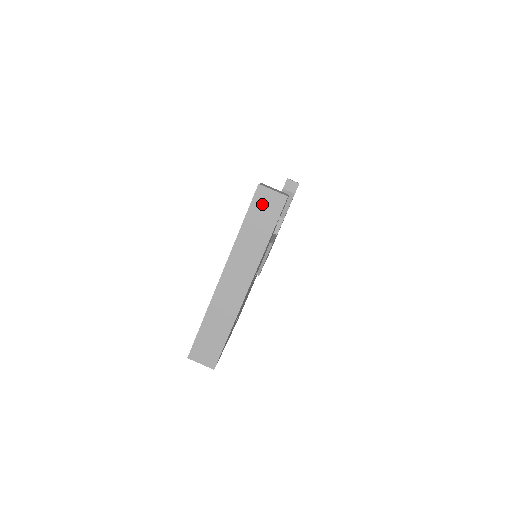
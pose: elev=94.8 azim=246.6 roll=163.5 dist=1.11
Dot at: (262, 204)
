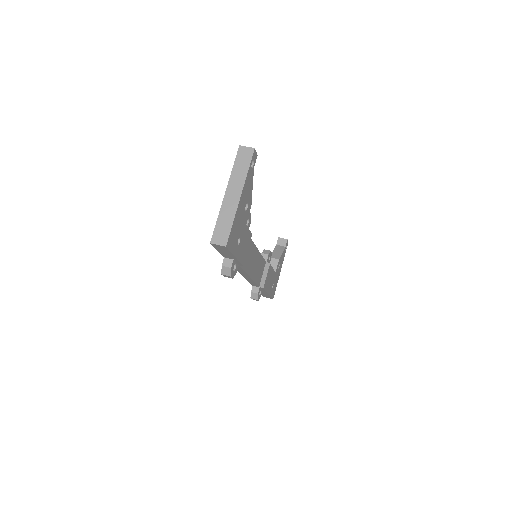
Dot at: (242, 154)
